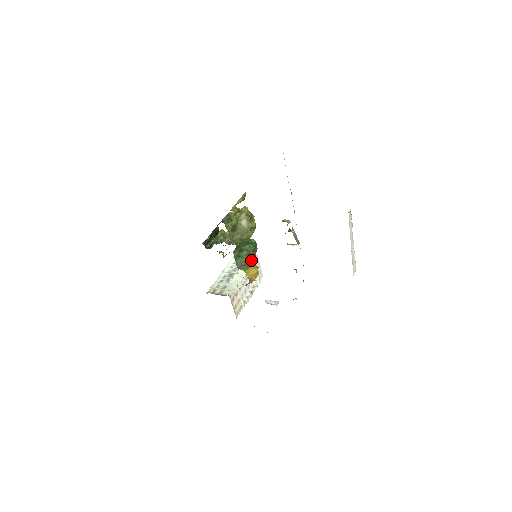
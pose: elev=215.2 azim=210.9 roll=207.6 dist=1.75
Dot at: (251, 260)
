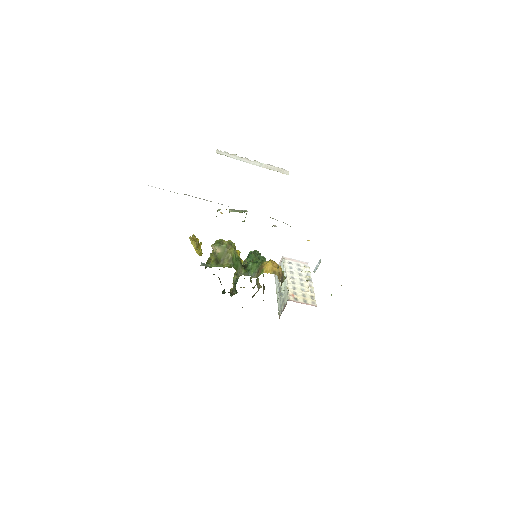
Dot at: (260, 263)
